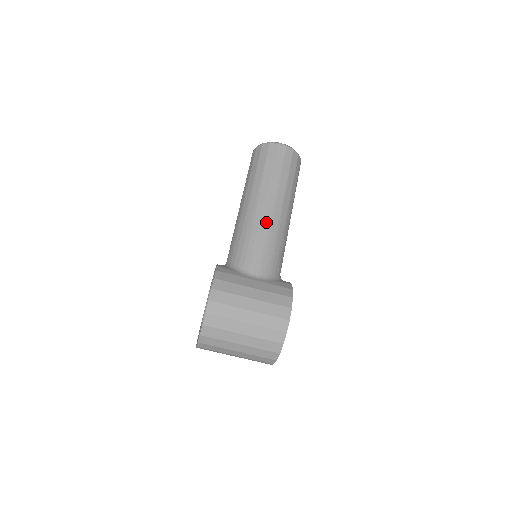
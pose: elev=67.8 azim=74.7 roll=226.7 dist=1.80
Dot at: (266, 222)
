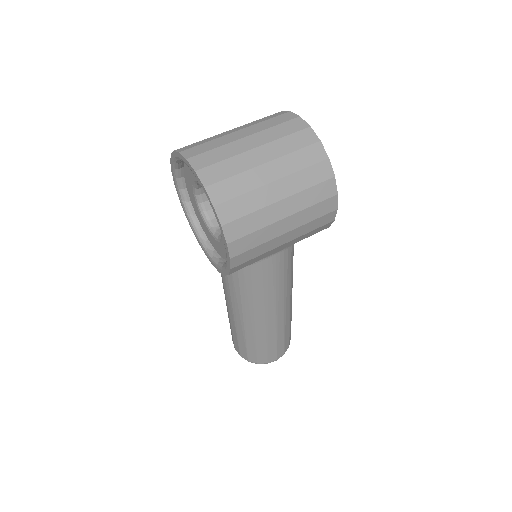
Dot at: occluded
